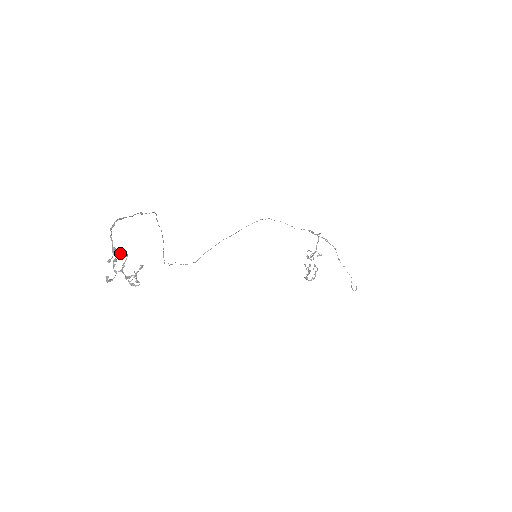
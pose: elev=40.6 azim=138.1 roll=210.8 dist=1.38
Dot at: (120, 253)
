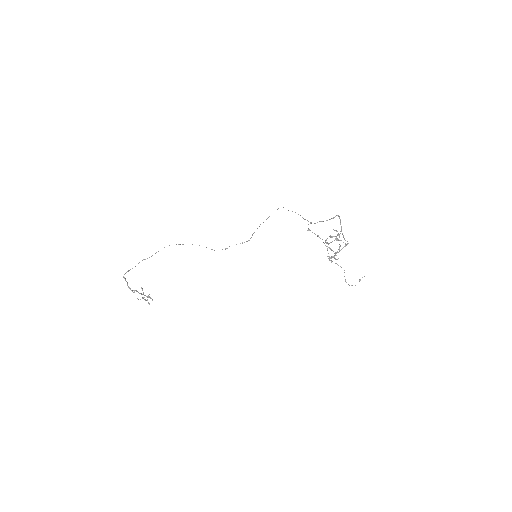
Dot at: occluded
